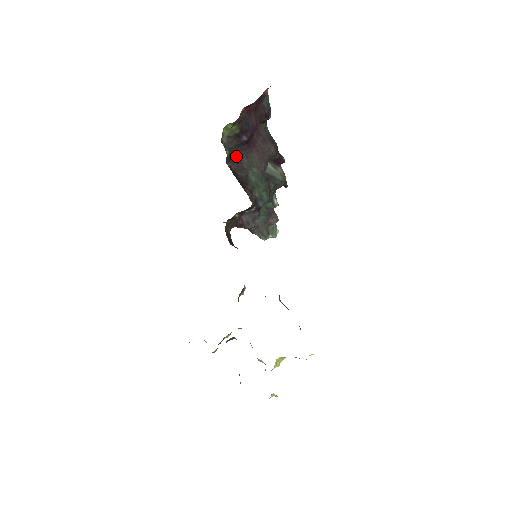
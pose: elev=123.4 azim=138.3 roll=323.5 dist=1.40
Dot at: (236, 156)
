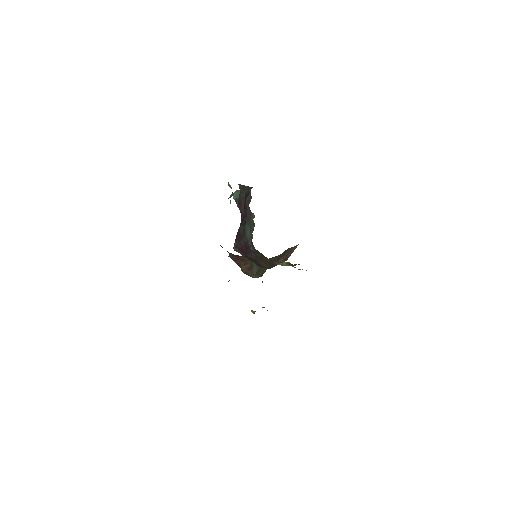
Dot at: (236, 236)
